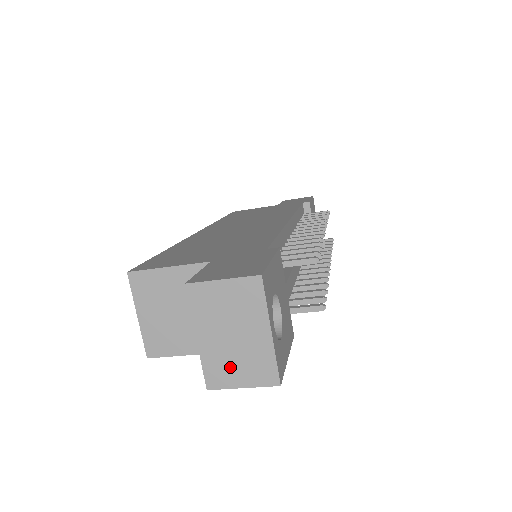
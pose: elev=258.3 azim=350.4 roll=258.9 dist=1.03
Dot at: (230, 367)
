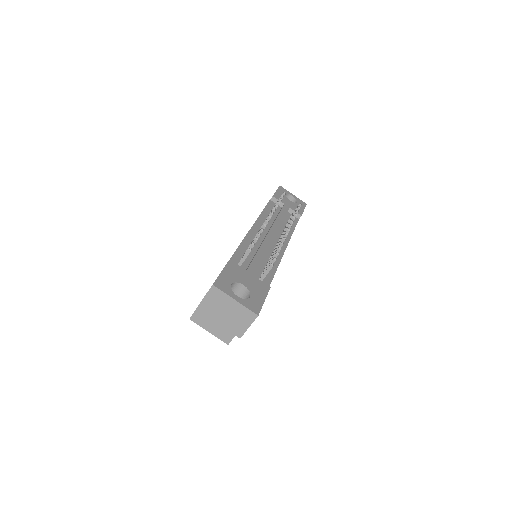
Dot at: (238, 324)
